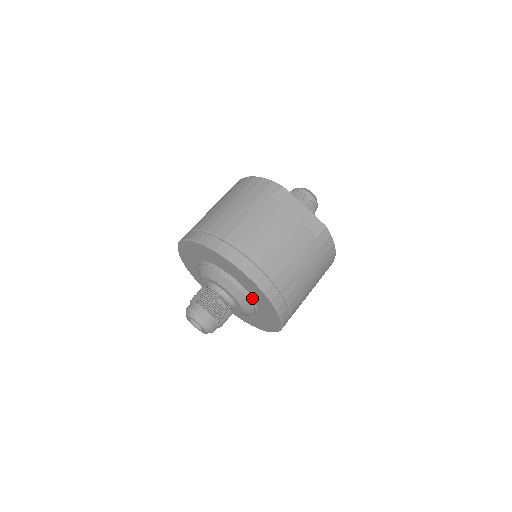
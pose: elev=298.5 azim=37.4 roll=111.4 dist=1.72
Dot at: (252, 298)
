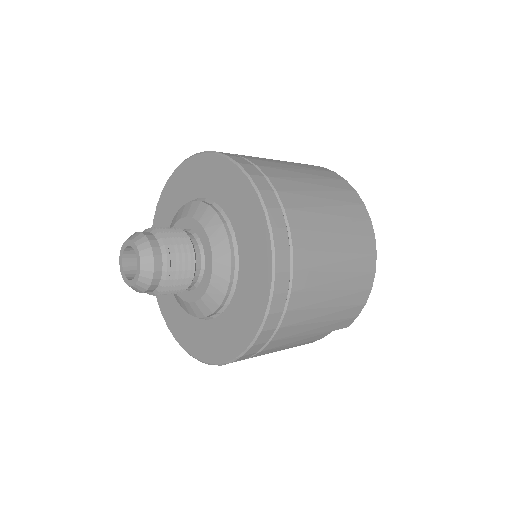
Dot at: (211, 202)
